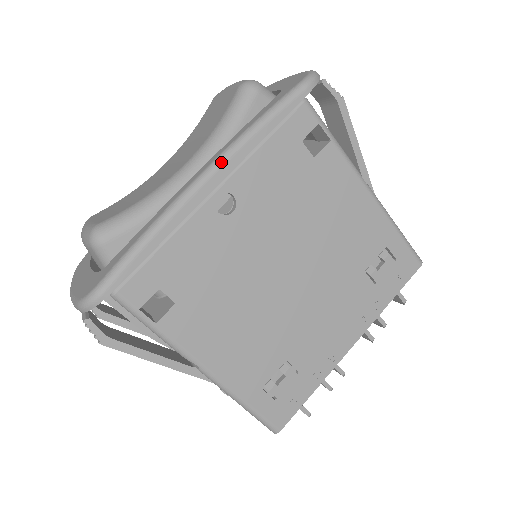
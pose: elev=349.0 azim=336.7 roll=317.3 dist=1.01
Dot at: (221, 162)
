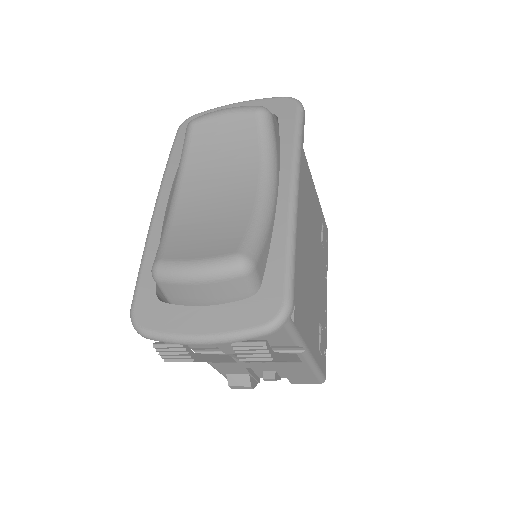
Dot at: (298, 174)
